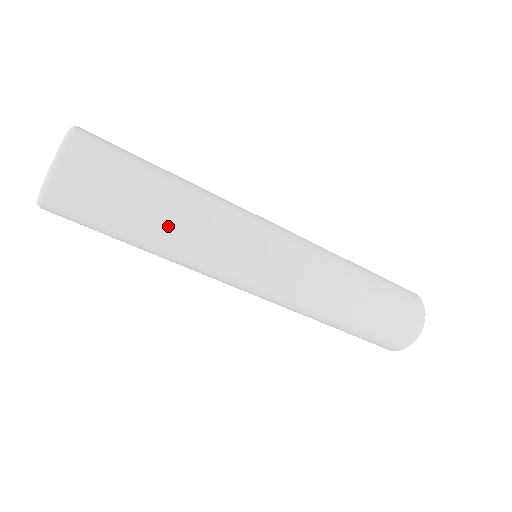
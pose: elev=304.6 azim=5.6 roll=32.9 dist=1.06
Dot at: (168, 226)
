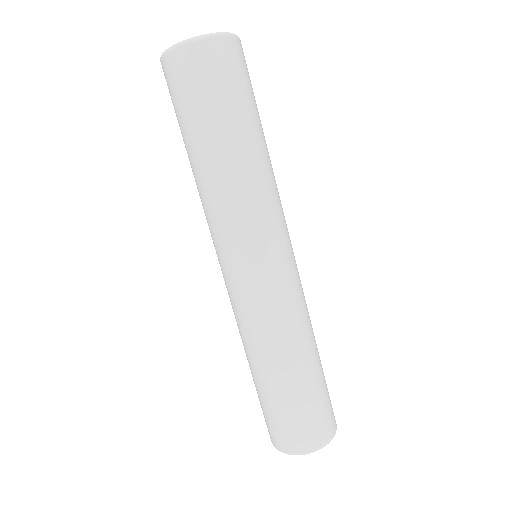
Dot at: (208, 161)
